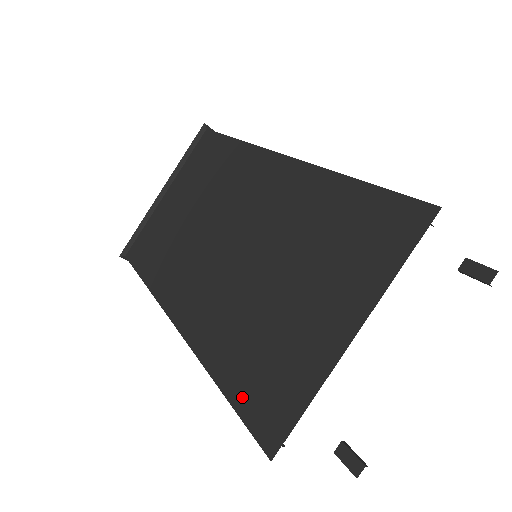
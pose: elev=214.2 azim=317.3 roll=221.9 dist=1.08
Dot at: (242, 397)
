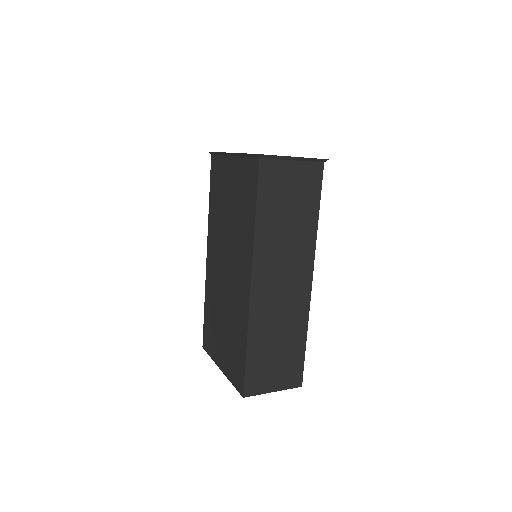
Dot at: (205, 324)
